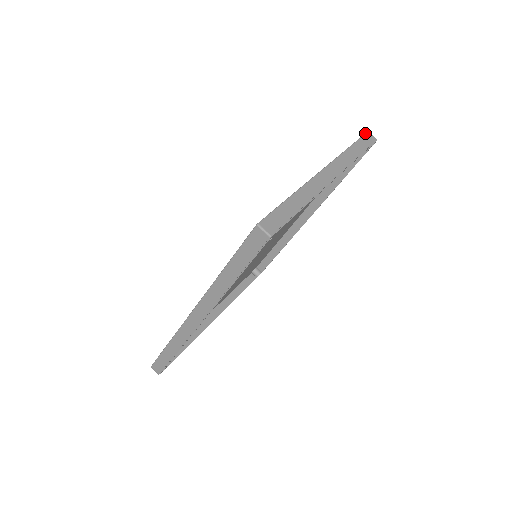
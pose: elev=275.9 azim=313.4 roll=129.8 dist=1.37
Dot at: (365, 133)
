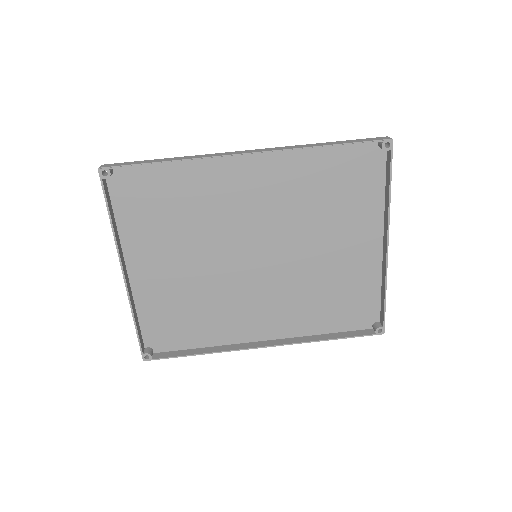
Dot at: occluded
